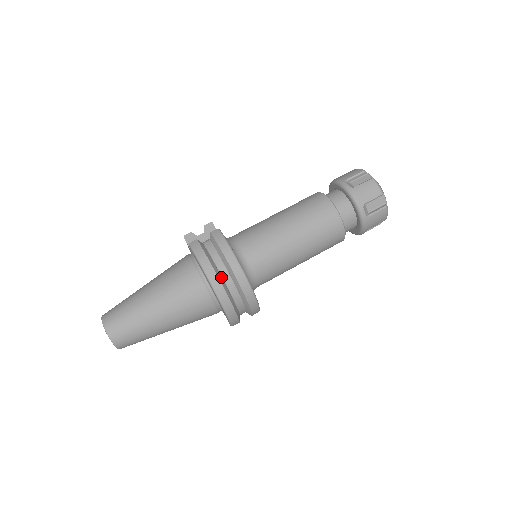
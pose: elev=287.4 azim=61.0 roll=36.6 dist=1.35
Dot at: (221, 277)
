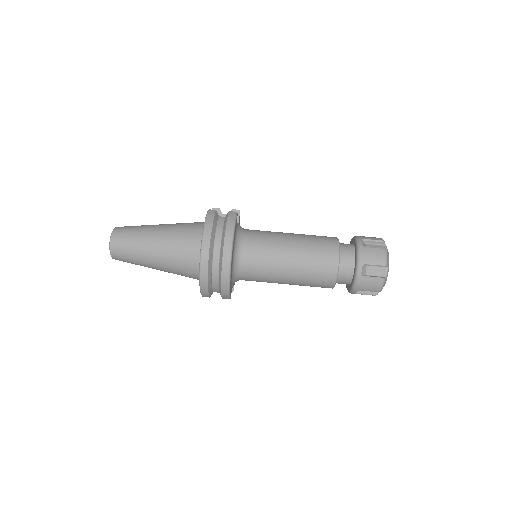
Dot at: (213, 245)
